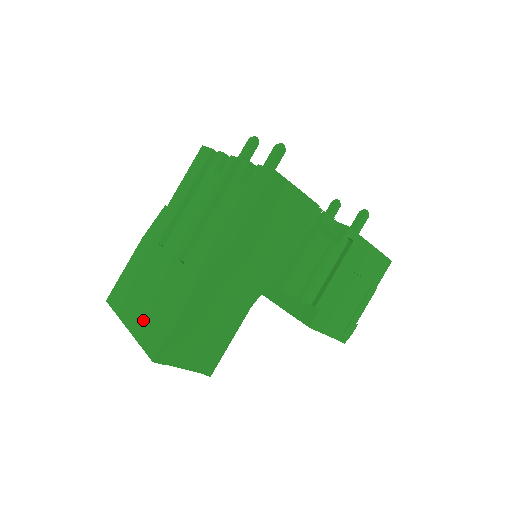
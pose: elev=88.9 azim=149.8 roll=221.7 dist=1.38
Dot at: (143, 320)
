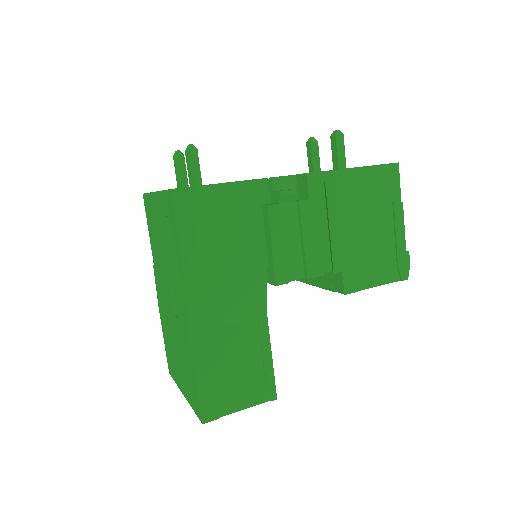
Dot at: (185, 384)
